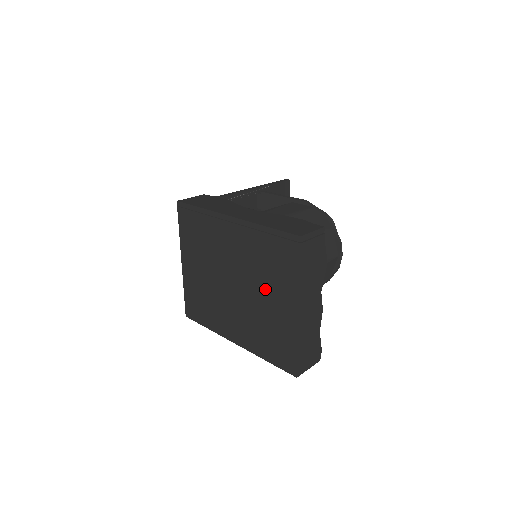
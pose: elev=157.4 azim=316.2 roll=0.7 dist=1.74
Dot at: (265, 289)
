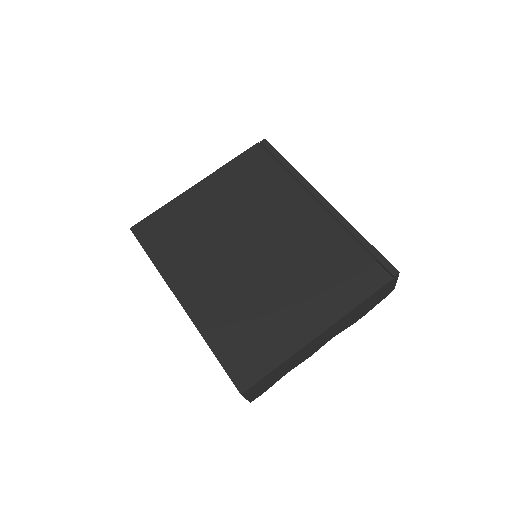
Dot at: (298, 283)
